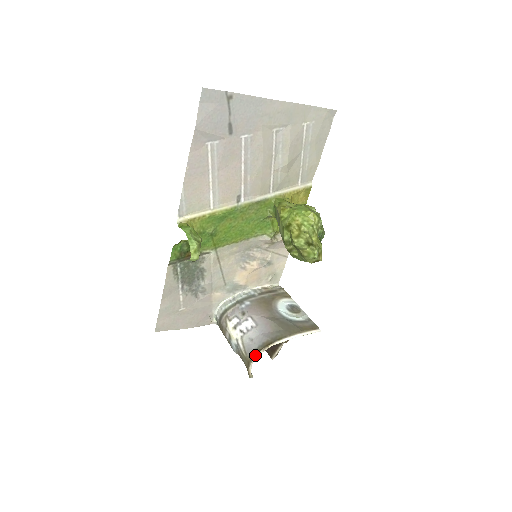
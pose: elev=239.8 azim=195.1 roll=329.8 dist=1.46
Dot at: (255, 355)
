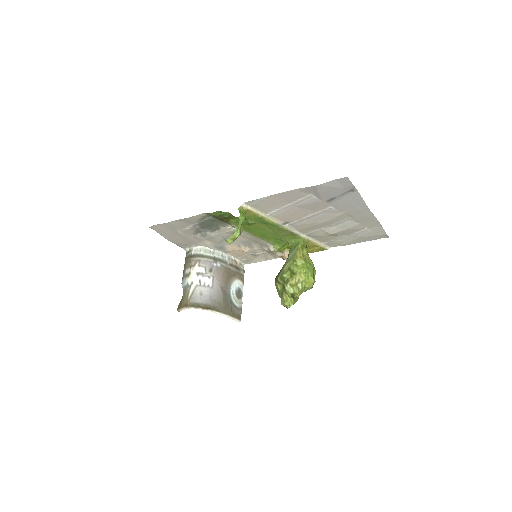
Dot at: (195, 307)
